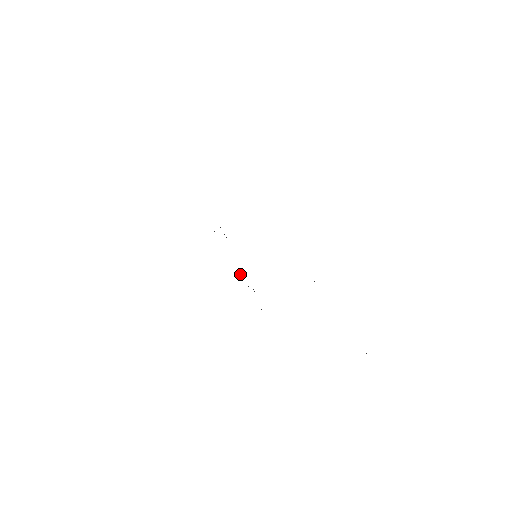
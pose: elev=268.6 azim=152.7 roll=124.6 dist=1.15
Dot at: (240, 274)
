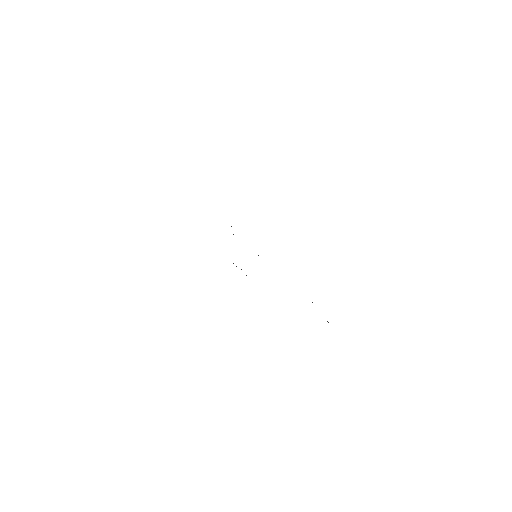
Dot at: occluded
